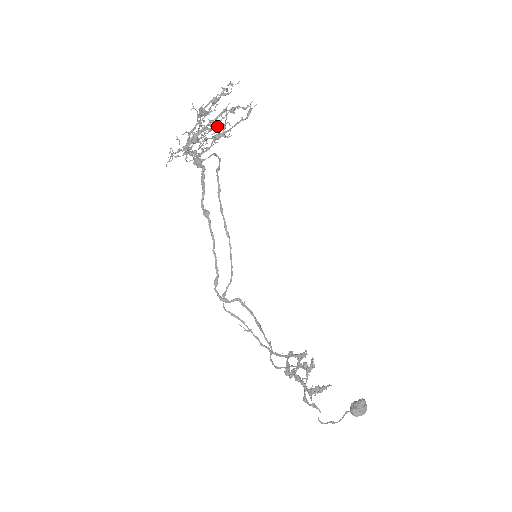
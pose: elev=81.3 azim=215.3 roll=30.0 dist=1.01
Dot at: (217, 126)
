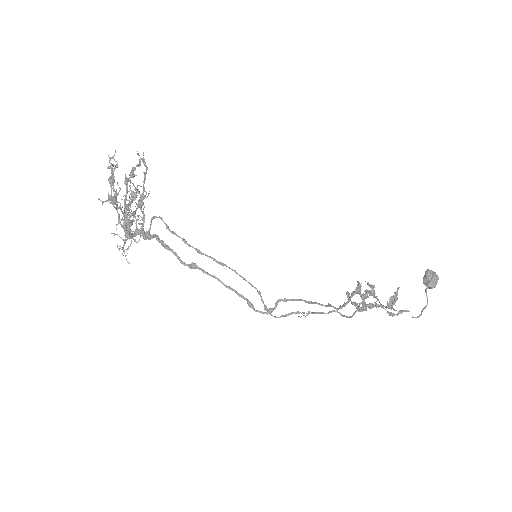
Dot at: (132, 196)
